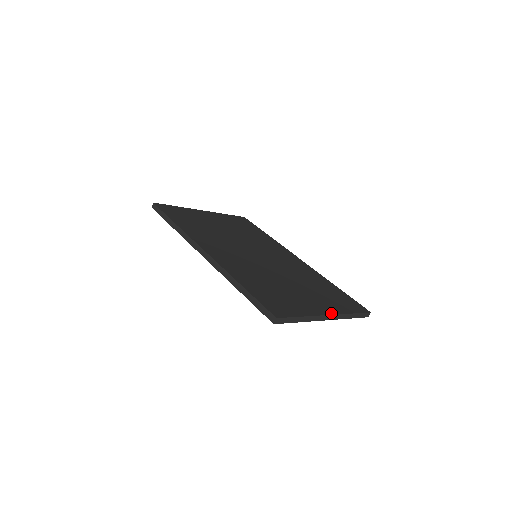
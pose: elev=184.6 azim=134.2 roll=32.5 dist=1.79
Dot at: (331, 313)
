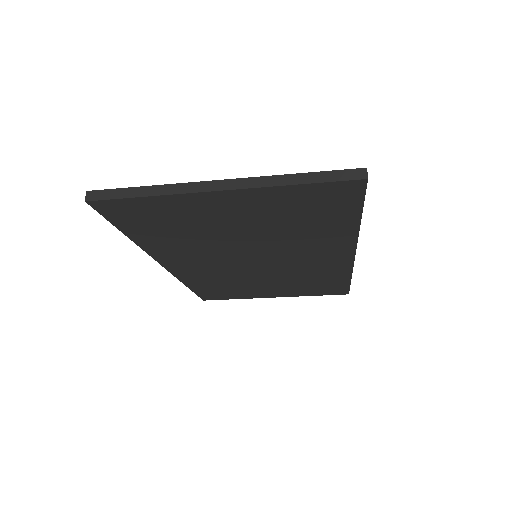
Dot at: (231, 181)
